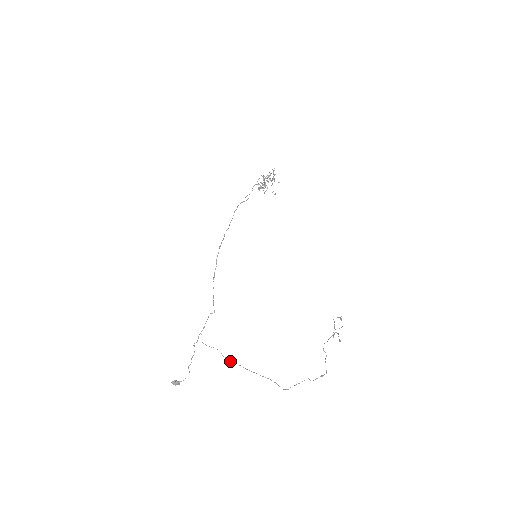
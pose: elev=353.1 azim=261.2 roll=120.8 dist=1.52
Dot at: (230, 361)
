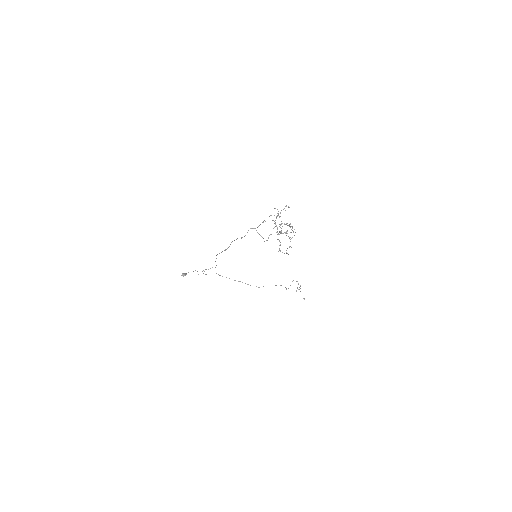
Dot at: occluded
